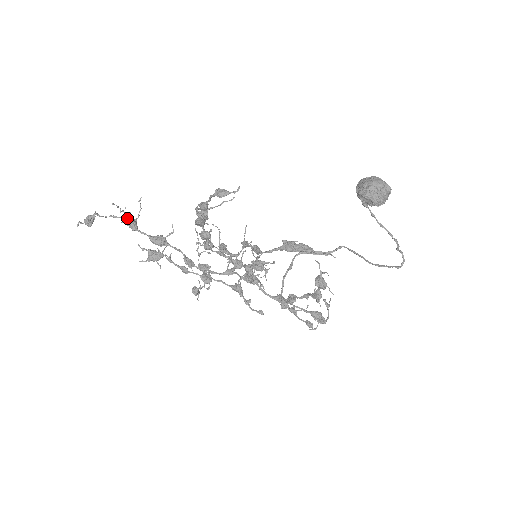
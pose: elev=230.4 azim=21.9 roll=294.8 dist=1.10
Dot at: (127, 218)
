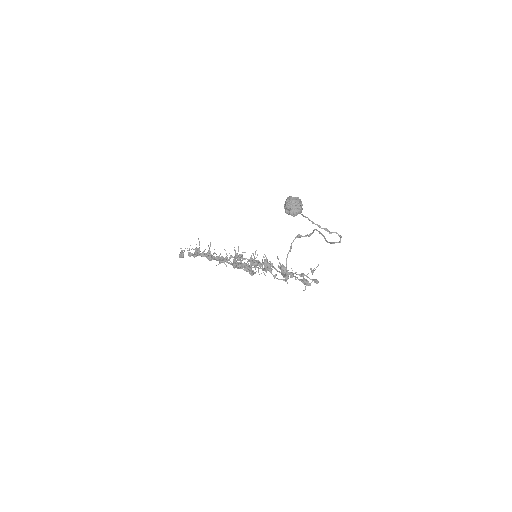
Dot at: occluded
